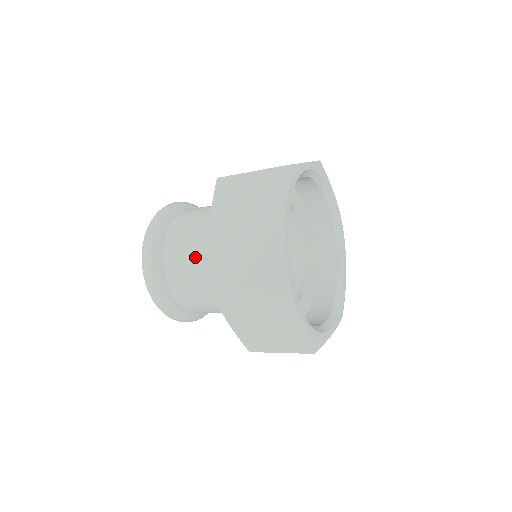
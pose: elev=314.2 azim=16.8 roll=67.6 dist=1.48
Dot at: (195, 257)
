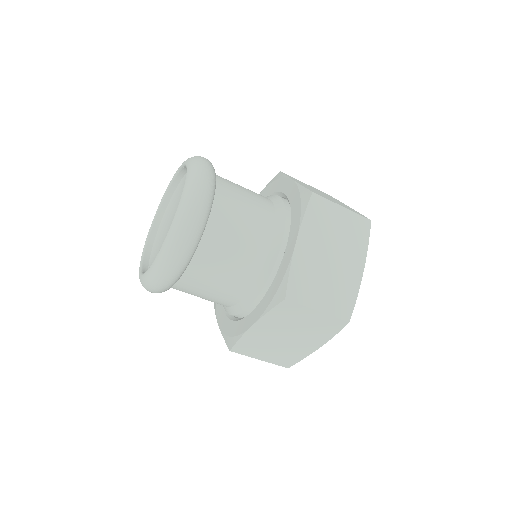
Dot at: (244, 250)
